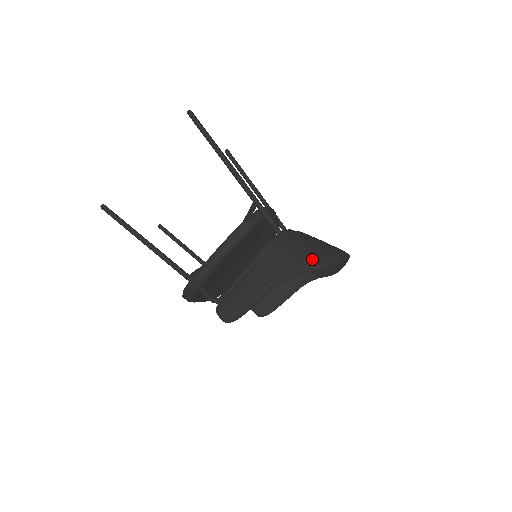
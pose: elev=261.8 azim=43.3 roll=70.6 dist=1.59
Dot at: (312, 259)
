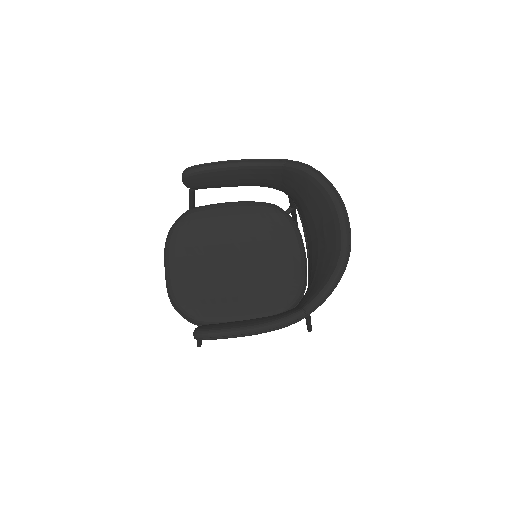
Dot at: occluded
